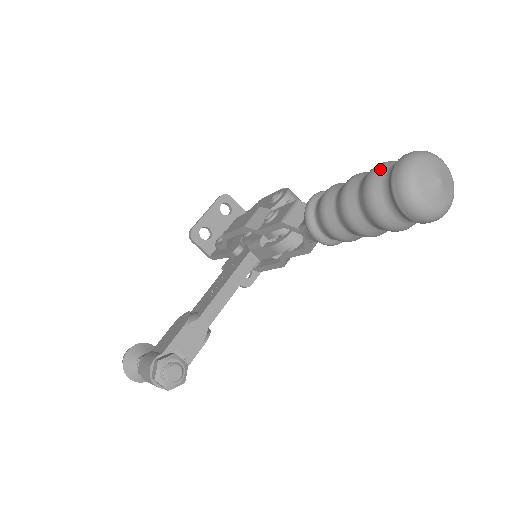
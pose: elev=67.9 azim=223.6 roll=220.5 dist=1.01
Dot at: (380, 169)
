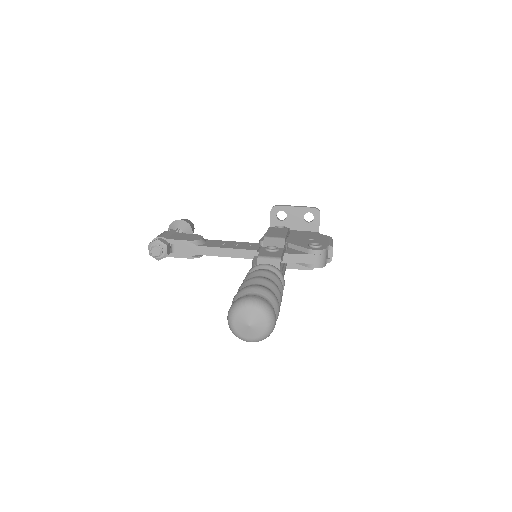
Dot at: (256, 290)
